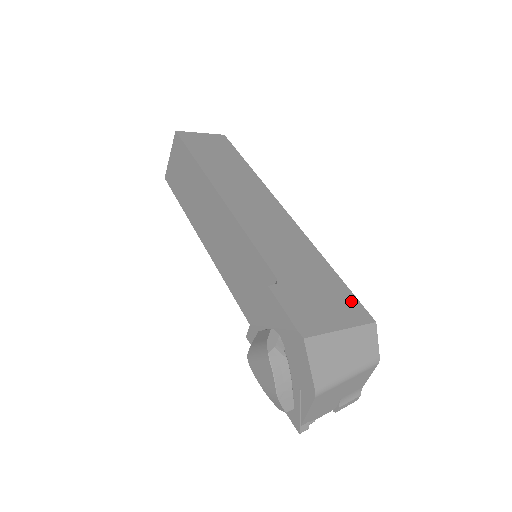
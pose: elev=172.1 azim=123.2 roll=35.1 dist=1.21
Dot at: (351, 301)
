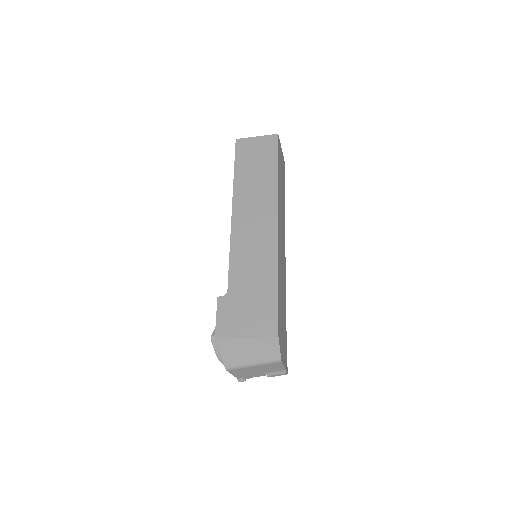
Dot at: (271, 316)
